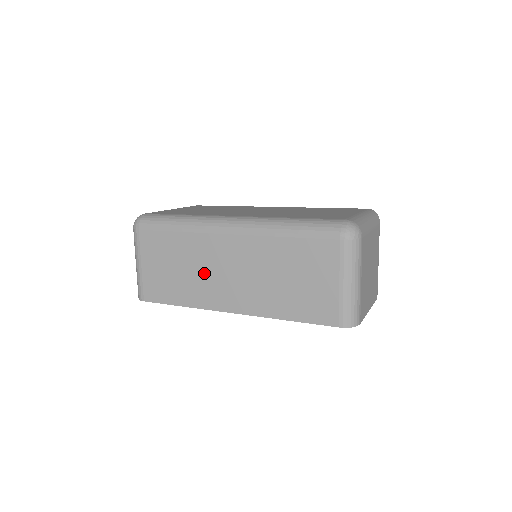
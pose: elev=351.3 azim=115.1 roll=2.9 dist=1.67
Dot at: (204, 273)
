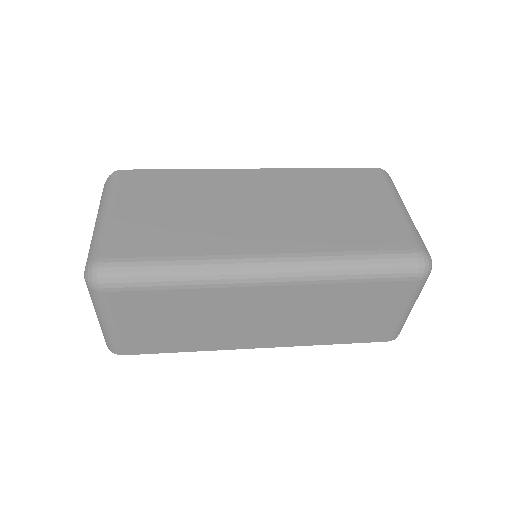
Dot at: (224, 323)
